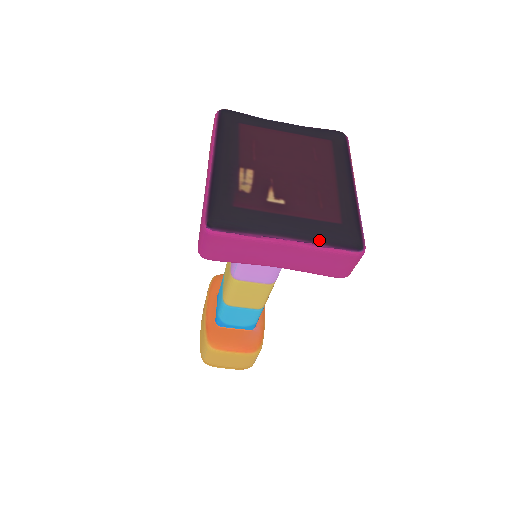
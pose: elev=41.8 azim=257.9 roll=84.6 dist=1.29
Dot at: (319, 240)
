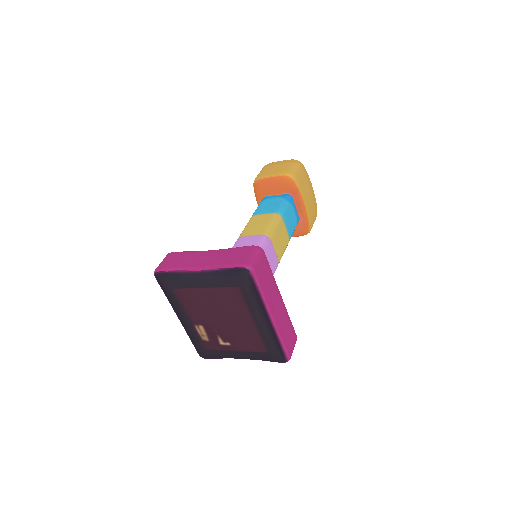
Dot at: occluded
